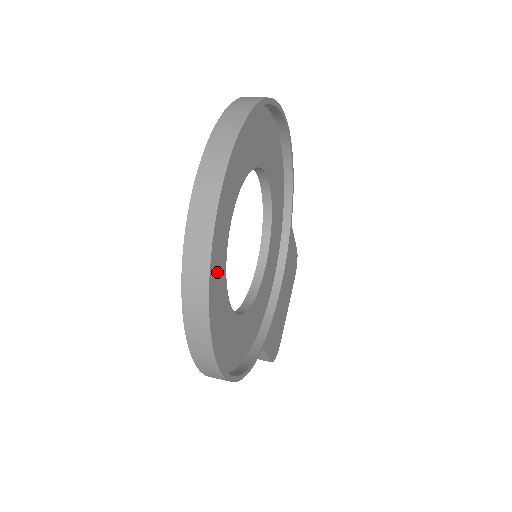
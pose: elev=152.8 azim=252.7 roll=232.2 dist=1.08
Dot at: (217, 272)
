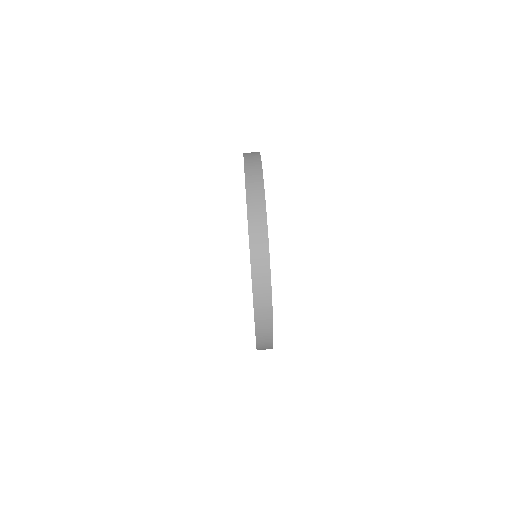
Dot at: occluded
